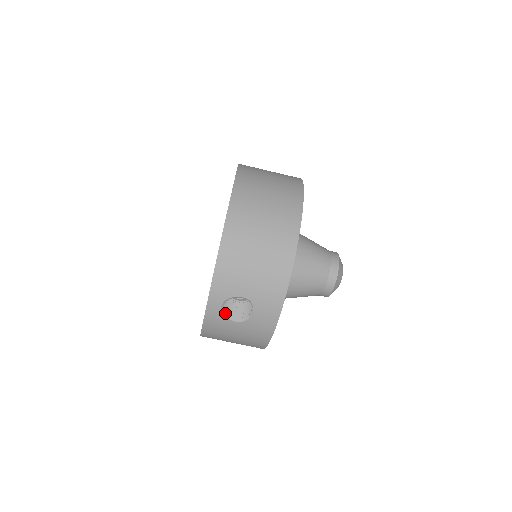
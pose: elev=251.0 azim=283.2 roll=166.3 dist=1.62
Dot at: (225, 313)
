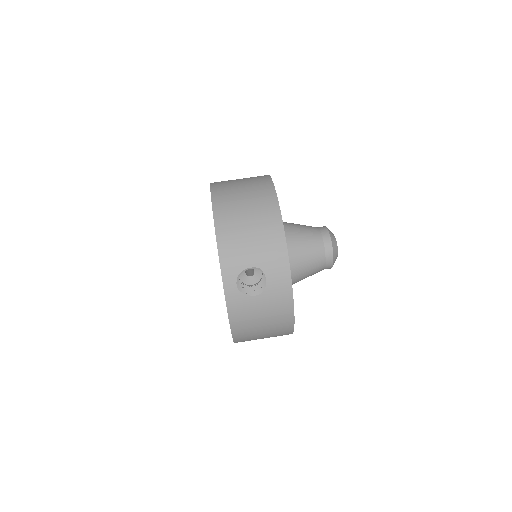
Dot at: (243, 292)
